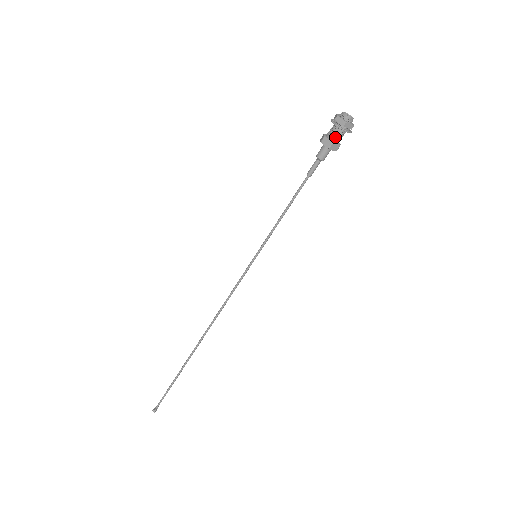
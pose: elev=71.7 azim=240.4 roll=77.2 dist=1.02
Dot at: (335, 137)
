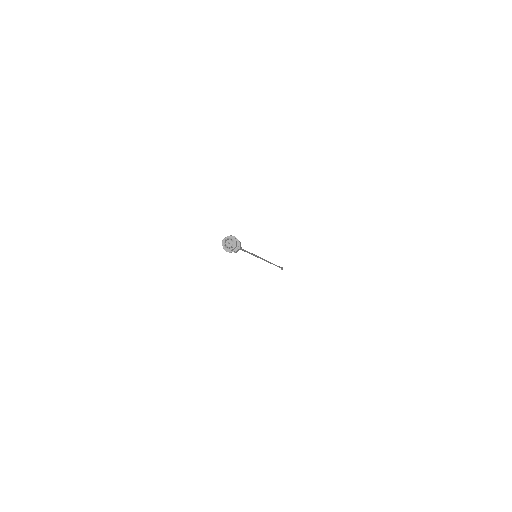
Dot at: occluded
